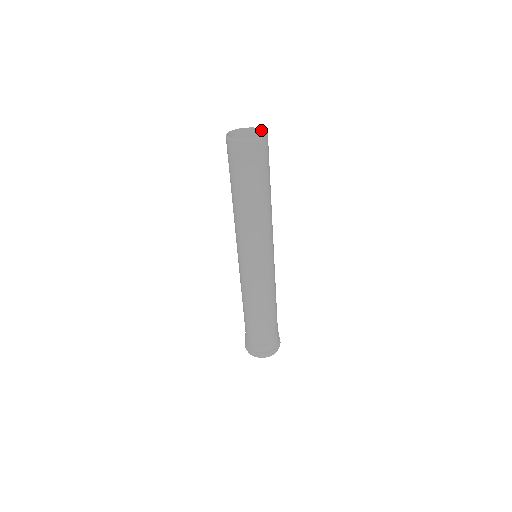
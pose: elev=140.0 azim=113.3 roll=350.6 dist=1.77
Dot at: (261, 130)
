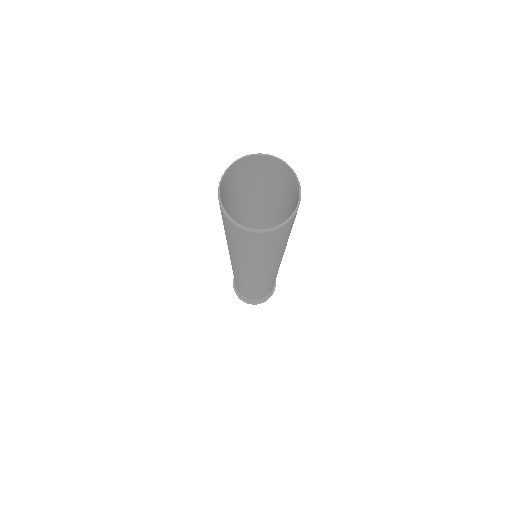
Dot at: (274, 159)
